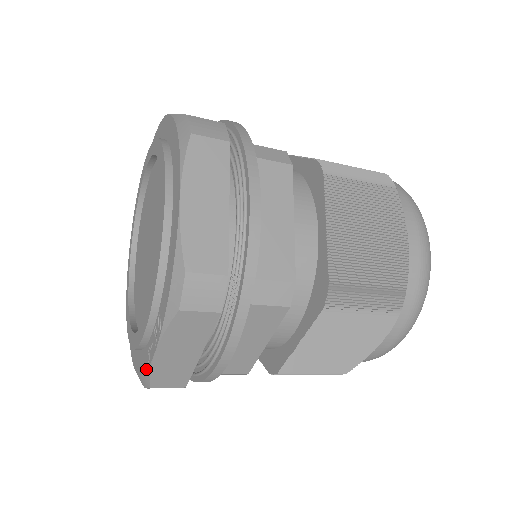
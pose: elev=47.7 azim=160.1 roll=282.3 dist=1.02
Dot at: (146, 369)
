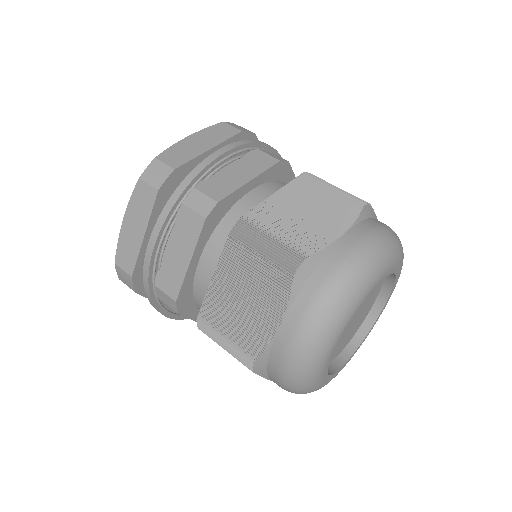
Dot at: occluded
